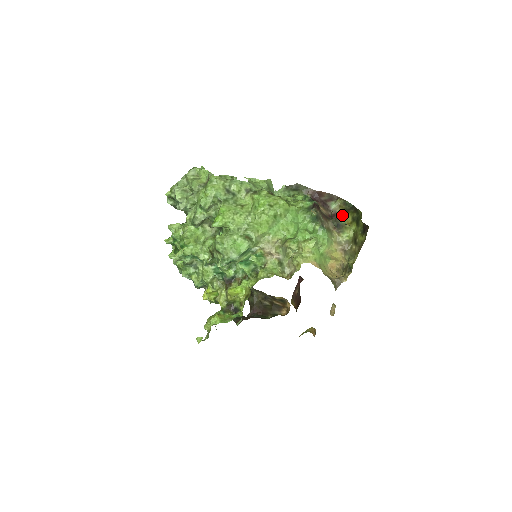
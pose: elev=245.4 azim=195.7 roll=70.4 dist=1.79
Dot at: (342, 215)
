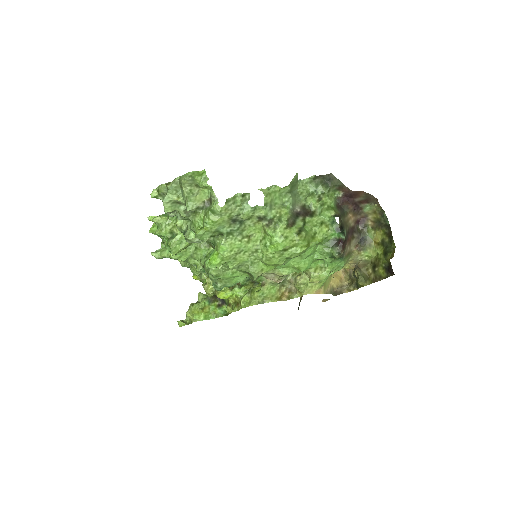
Dot at: (372, 225)
